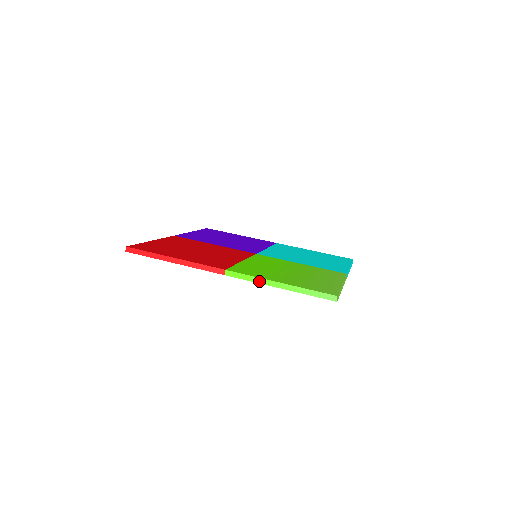
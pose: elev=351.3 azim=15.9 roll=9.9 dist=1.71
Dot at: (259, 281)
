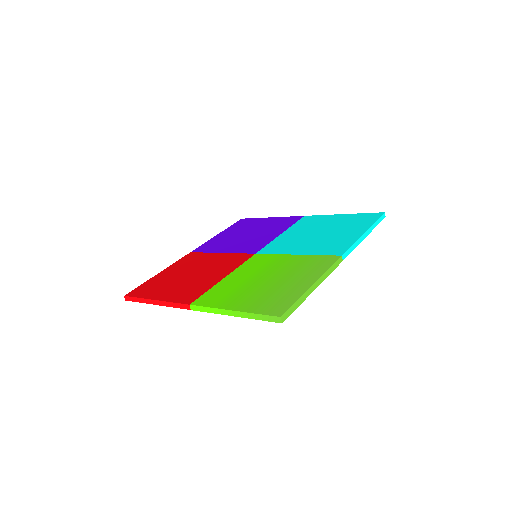
Dot at: (216, 312)
